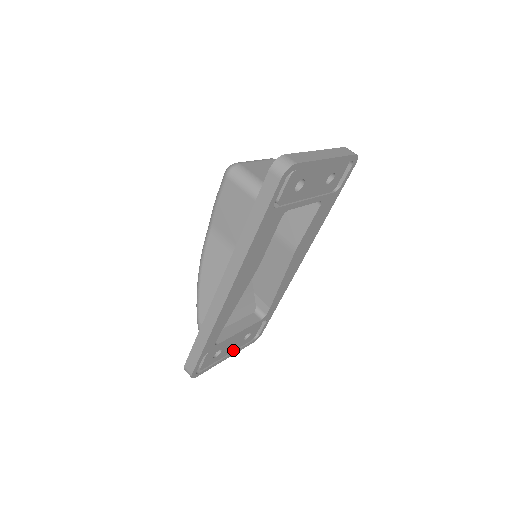
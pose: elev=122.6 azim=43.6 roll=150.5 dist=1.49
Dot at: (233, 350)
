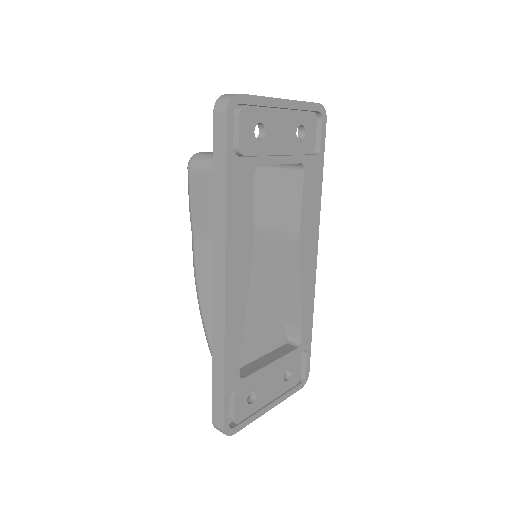
Dot at: (275, 396)
